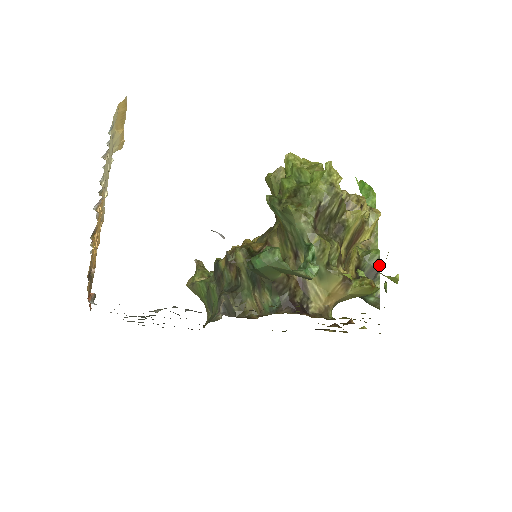
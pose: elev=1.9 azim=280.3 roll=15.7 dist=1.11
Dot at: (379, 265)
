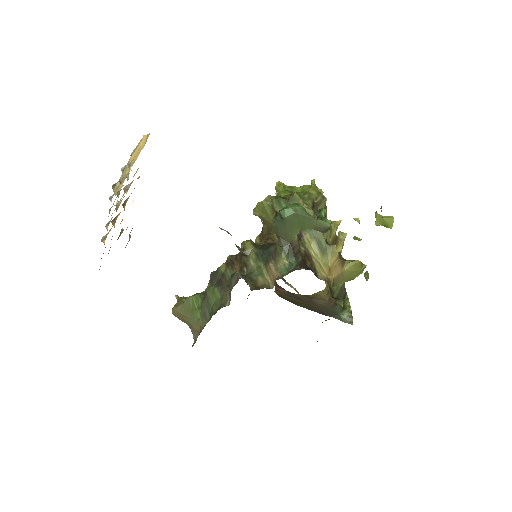
Dot at: (345, 289)
